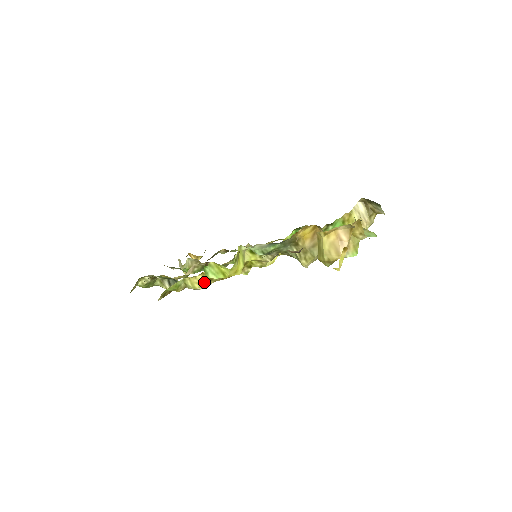
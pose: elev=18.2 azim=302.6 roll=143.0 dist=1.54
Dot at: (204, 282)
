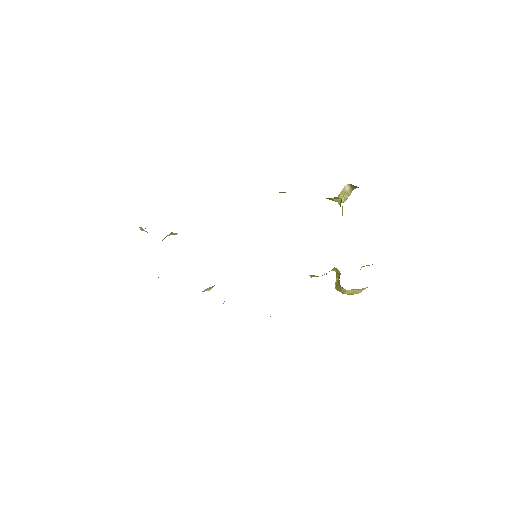
Dot at: occluded
